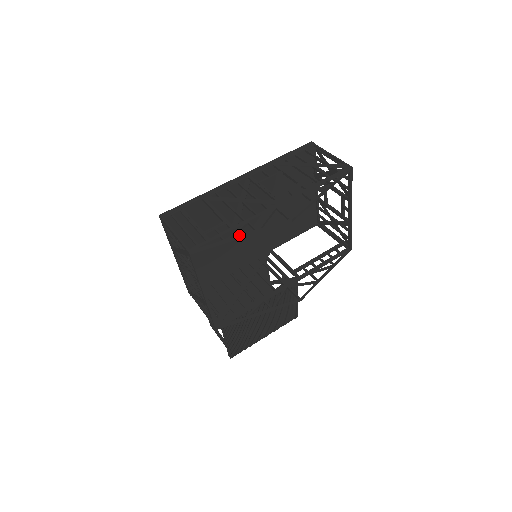
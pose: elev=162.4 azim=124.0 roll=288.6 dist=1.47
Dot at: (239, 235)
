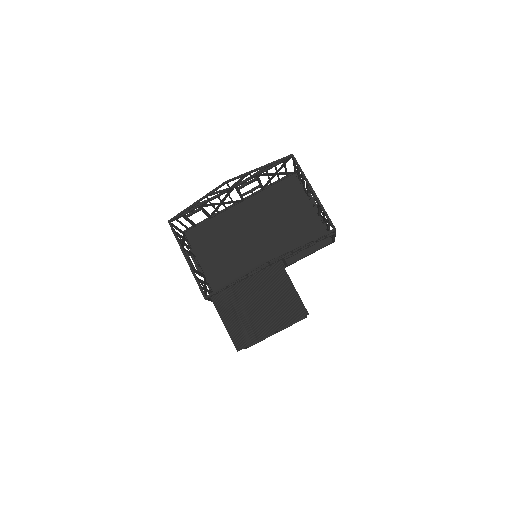
Dot at: (196, 202)
